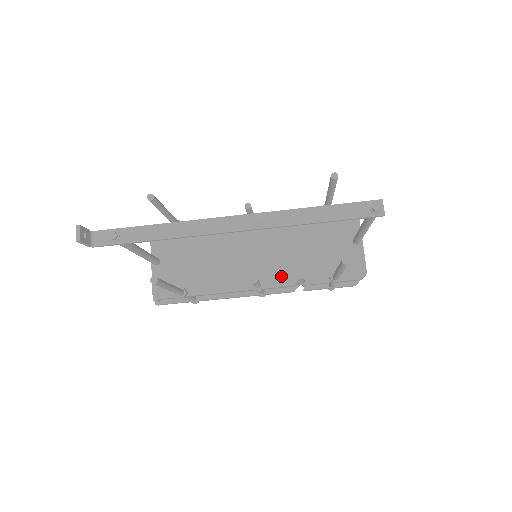
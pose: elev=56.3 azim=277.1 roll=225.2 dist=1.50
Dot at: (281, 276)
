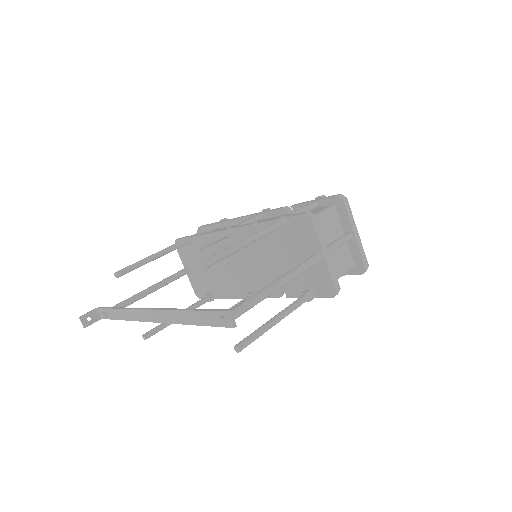
Dot at: occluded
